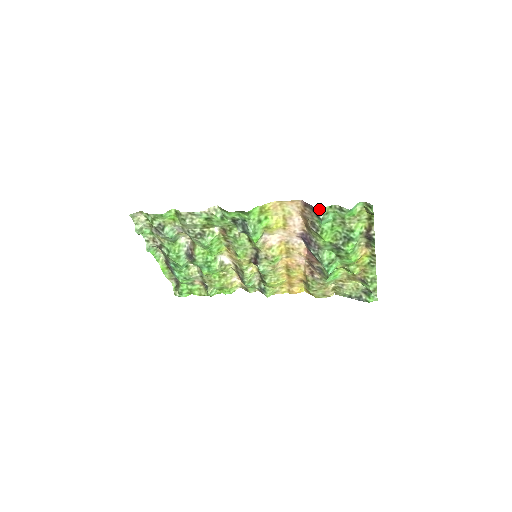
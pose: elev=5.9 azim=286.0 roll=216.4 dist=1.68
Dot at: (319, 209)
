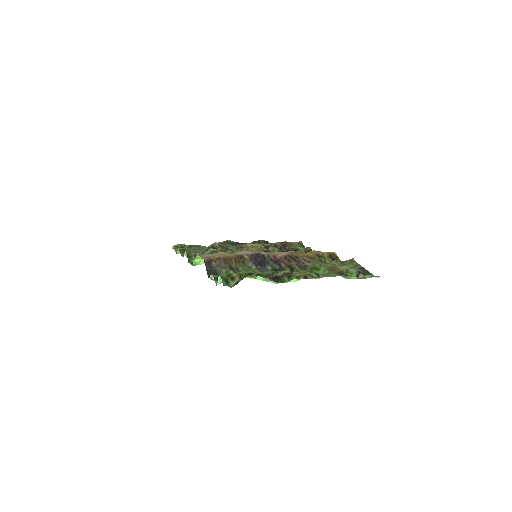
Dot at: (208, 277)
